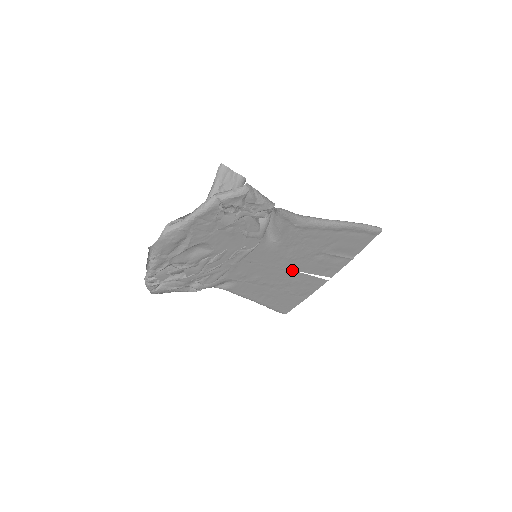
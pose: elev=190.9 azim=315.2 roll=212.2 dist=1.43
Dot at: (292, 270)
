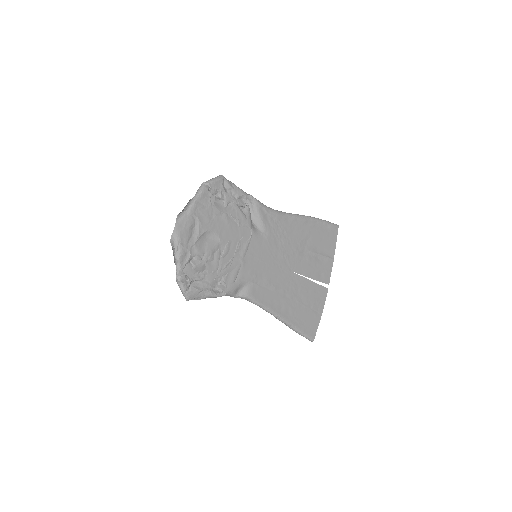
Dot at: (291, 272)
